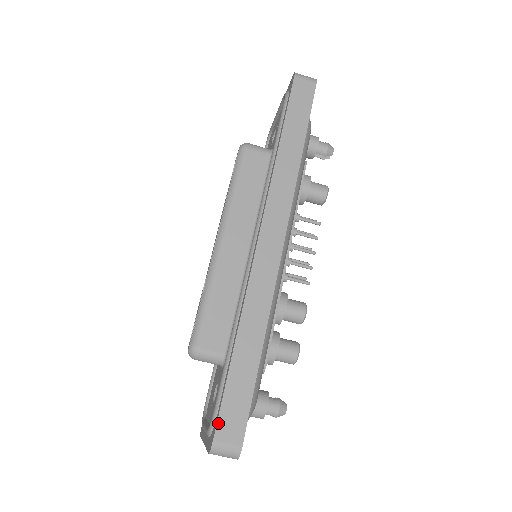
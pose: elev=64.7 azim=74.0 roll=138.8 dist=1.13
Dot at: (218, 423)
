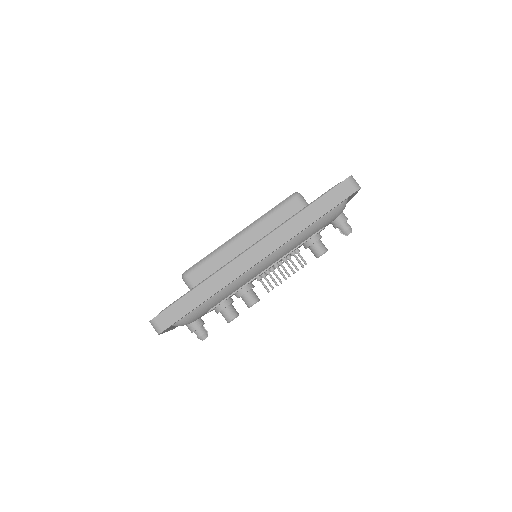
Dot at: (162, 313)
